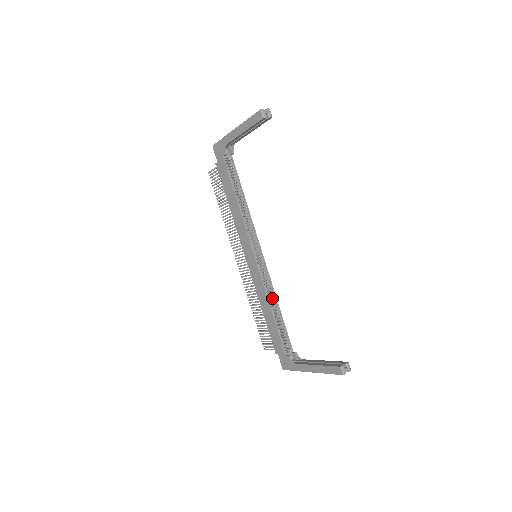
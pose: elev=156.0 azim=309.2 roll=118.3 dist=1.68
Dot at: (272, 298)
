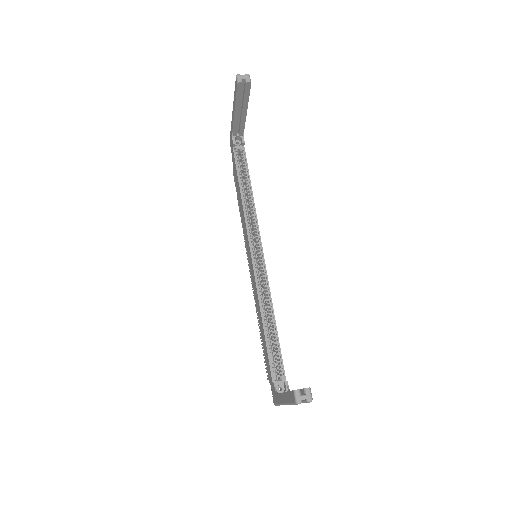
Dot at: (269, 308)
